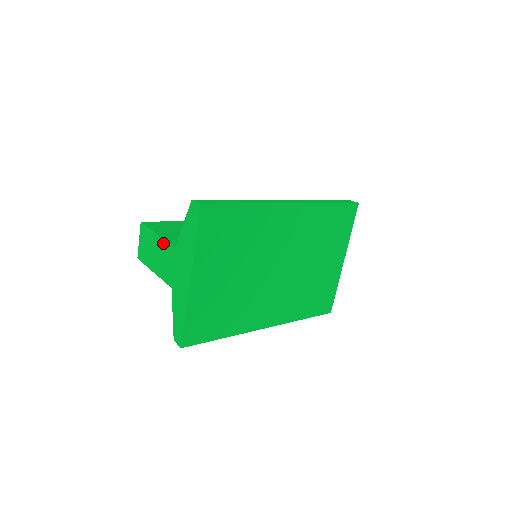
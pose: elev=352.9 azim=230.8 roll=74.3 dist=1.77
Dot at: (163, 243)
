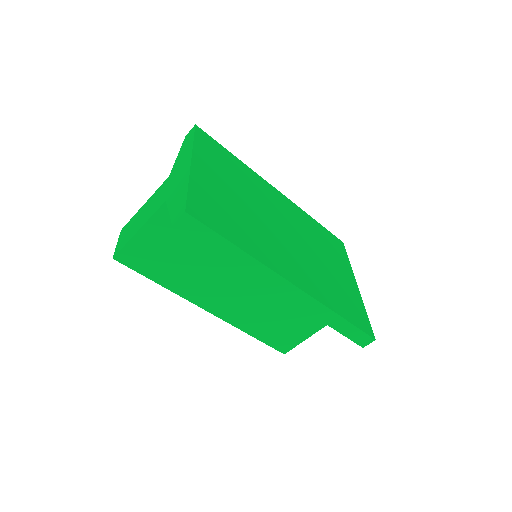
Dot at: (153, 196)
